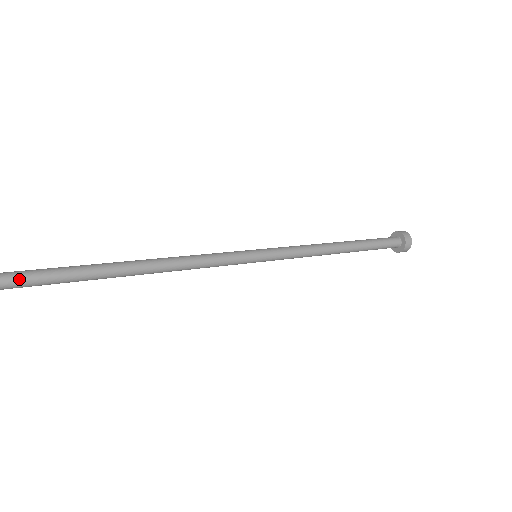
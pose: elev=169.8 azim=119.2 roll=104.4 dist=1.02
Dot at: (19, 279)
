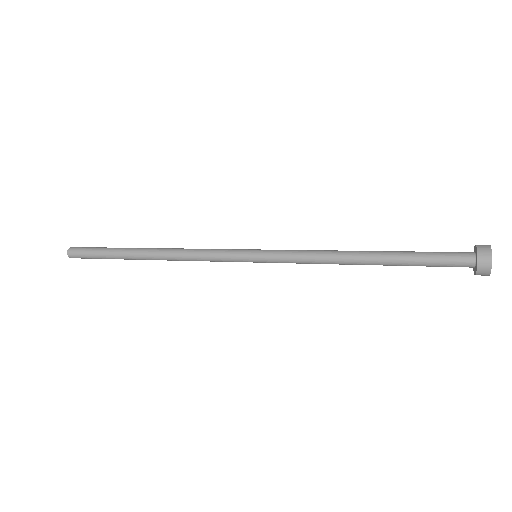
Dot at: (79, 251)
